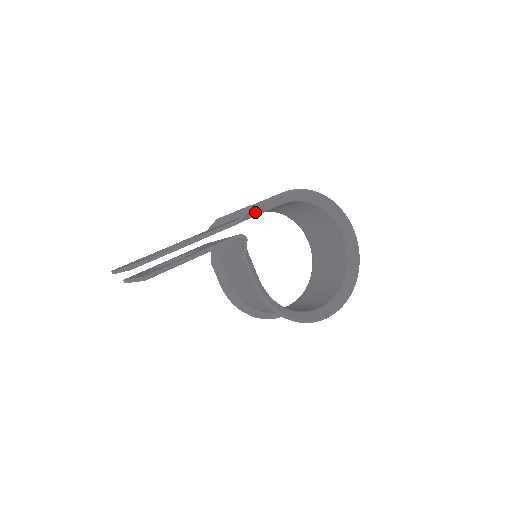
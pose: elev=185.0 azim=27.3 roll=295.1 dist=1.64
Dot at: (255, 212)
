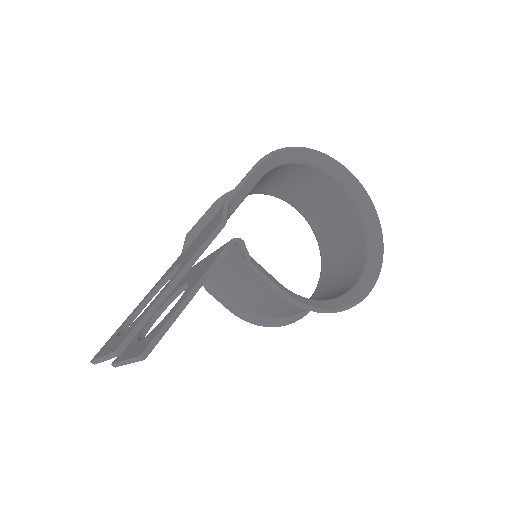
Dot at: (235, 203)
